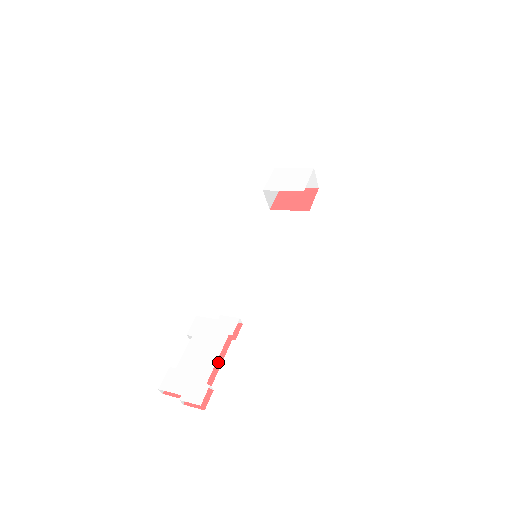
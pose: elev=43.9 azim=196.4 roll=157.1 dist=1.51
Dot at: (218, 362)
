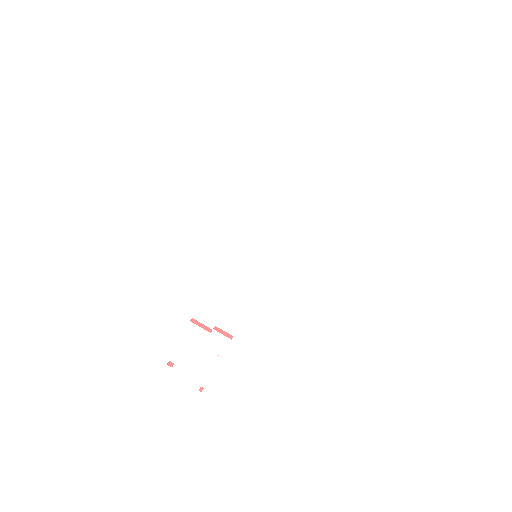
Dot at: occluded
